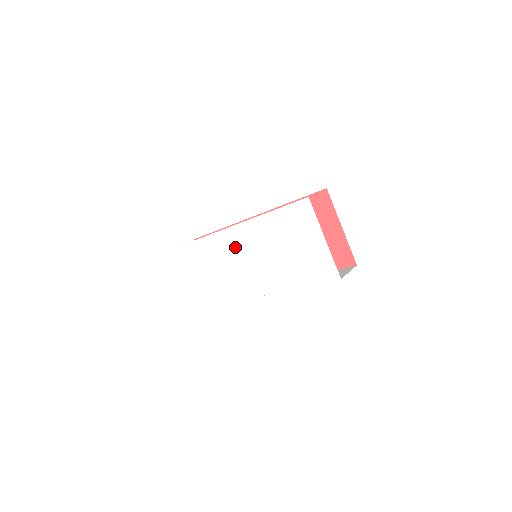
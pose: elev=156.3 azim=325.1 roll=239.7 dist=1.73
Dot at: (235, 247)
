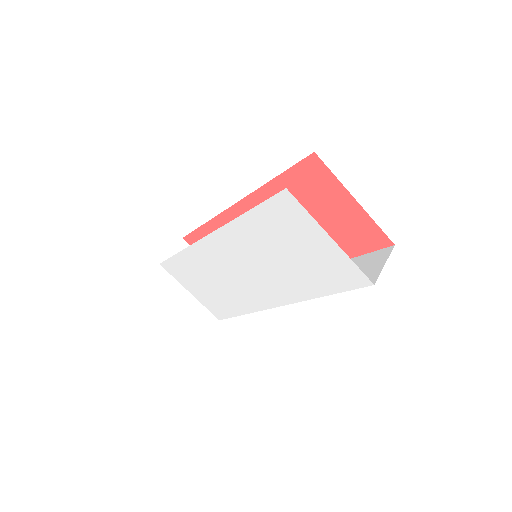
Dot at: (223, 258)
